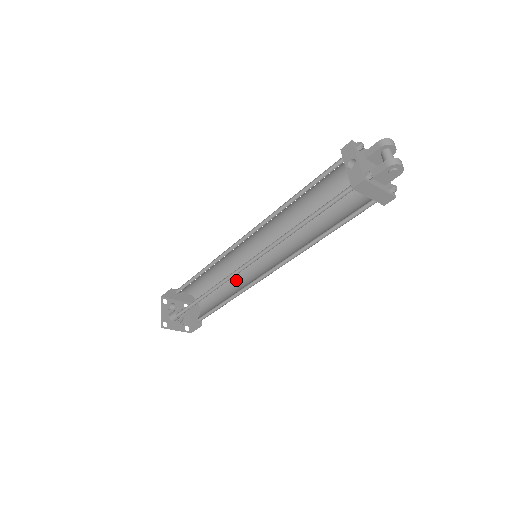
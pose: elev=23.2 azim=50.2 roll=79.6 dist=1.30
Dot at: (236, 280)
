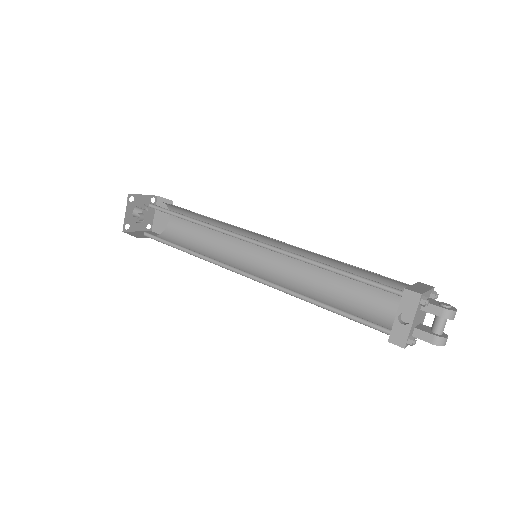
Dot at: (222, 233)
